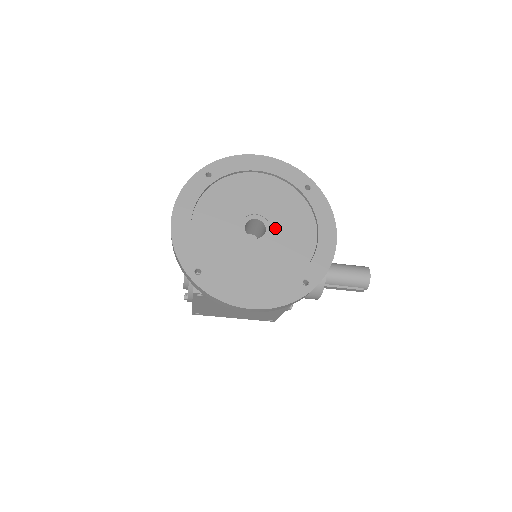
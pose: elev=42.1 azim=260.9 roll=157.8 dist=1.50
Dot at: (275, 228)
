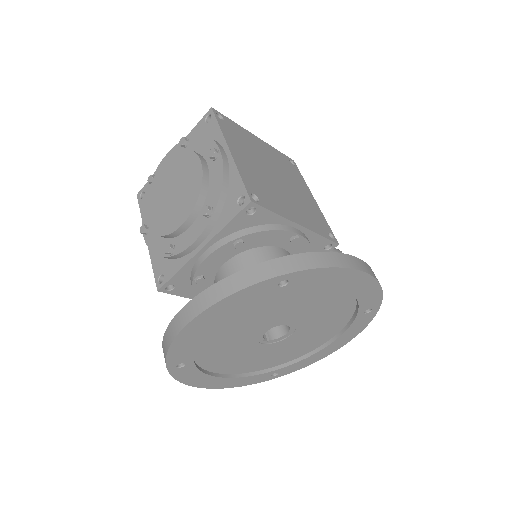
Dot at: (296, 335)
